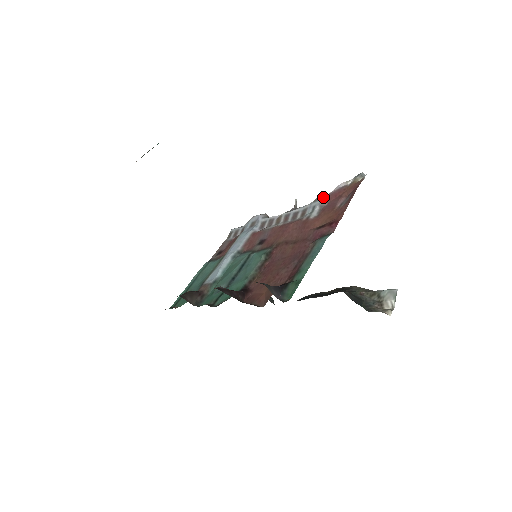
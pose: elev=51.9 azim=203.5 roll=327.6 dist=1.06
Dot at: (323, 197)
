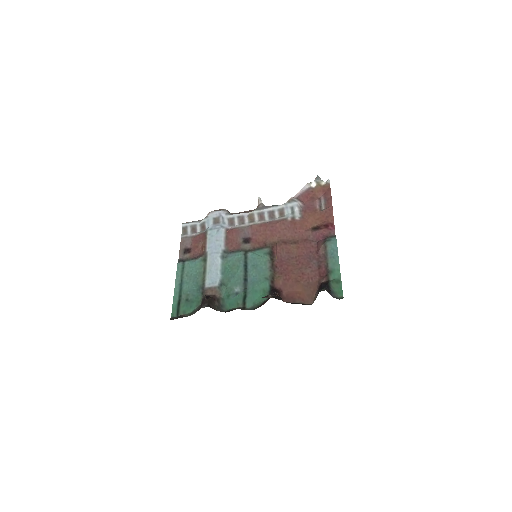
Dot at: (296, 198)
